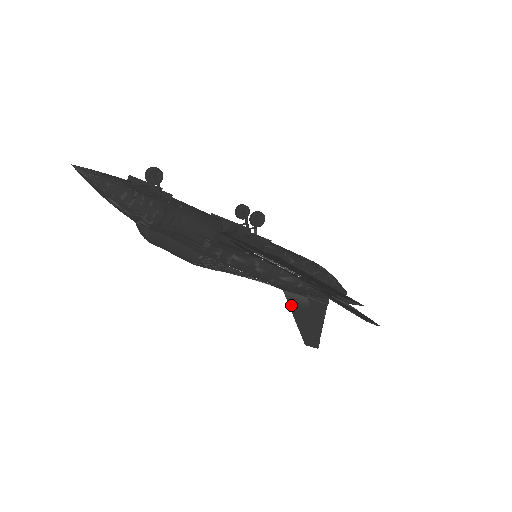
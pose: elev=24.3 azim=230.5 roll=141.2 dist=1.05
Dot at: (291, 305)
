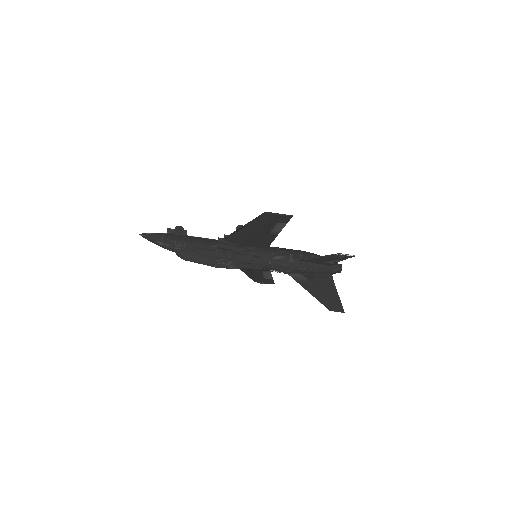
Dot at: (299, 282)
